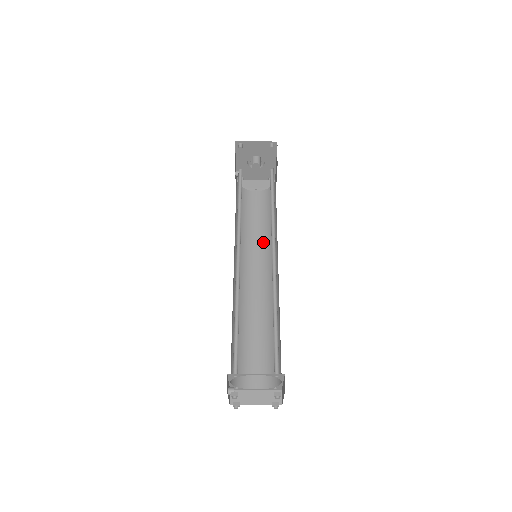
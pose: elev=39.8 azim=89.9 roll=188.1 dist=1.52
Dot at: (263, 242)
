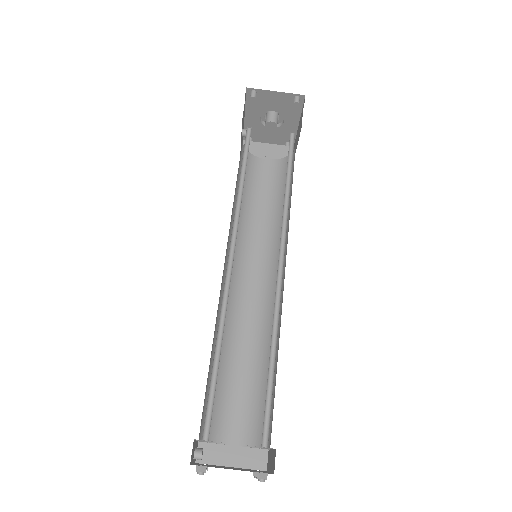
Dot at: (268, 233)
